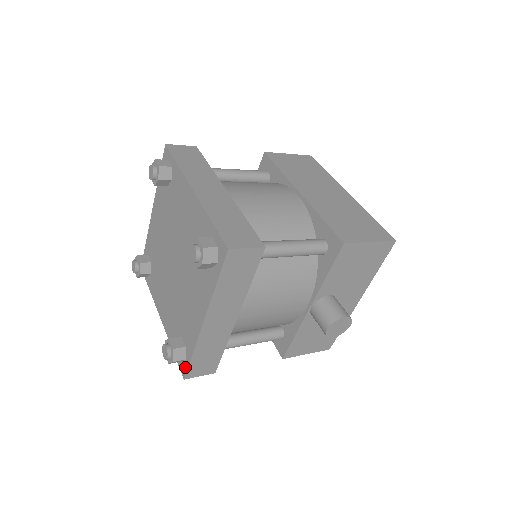
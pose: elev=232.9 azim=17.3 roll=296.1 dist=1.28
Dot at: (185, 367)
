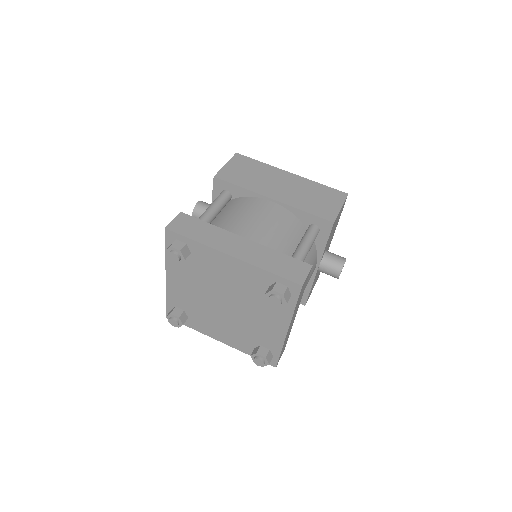
Dot at: (274, 361)
